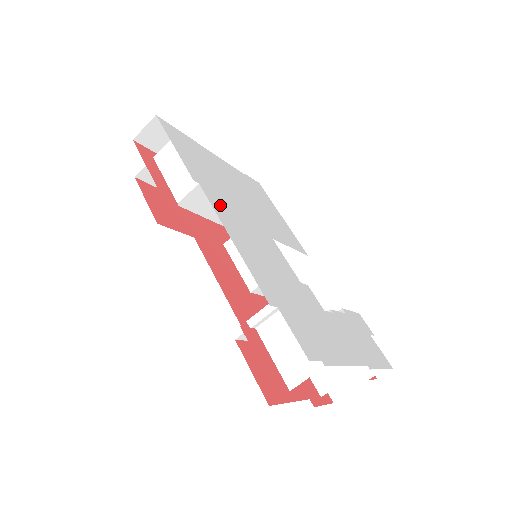
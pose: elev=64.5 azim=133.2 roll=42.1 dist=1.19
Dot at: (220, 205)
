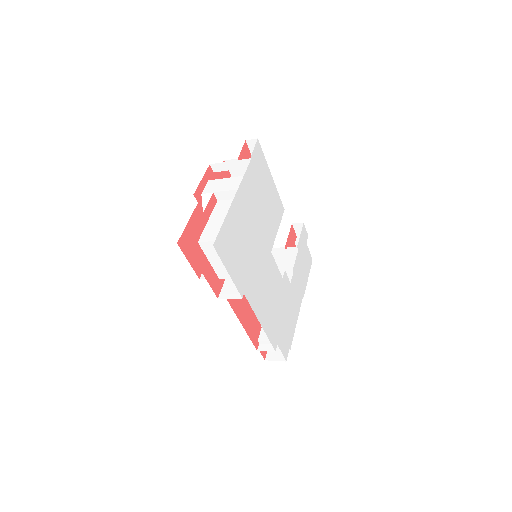
Dot at: (253, 292)
